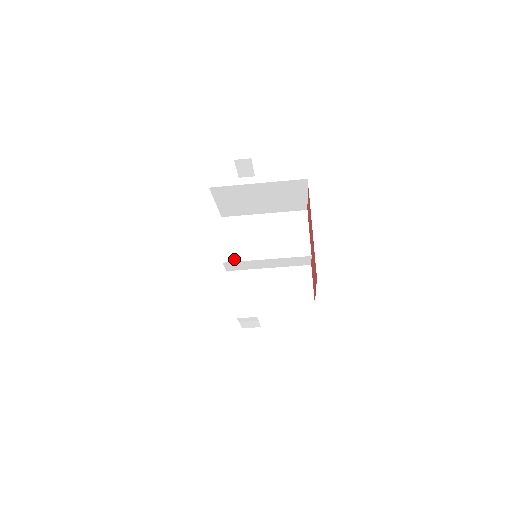
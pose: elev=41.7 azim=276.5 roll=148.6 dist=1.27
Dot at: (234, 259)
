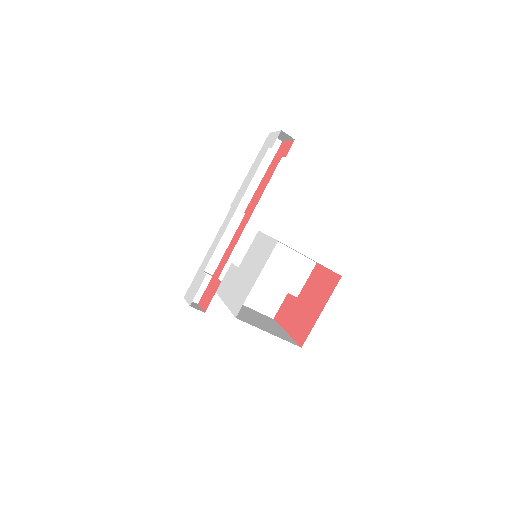
Dot at: occluded
